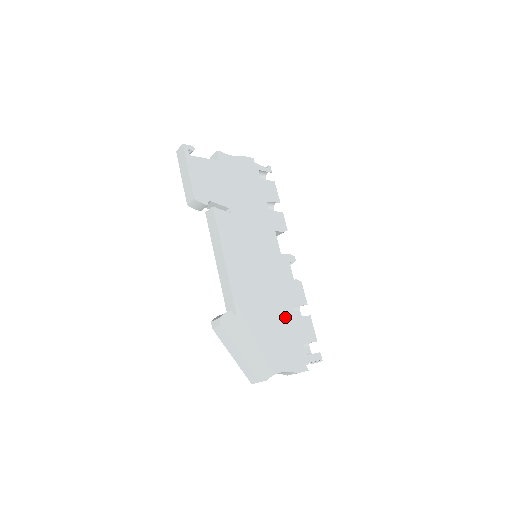
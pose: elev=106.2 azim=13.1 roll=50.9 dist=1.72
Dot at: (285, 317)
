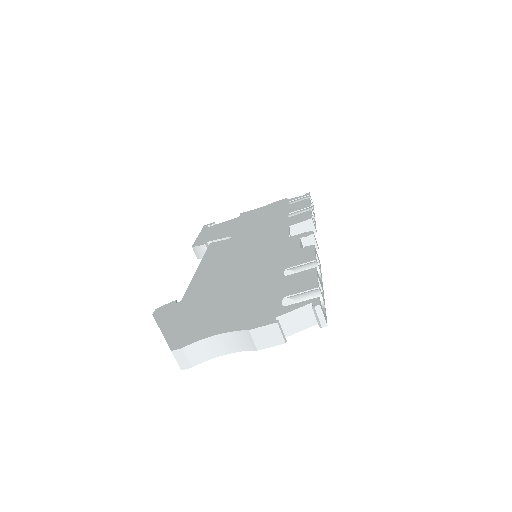
Dot at: (261, 282)
